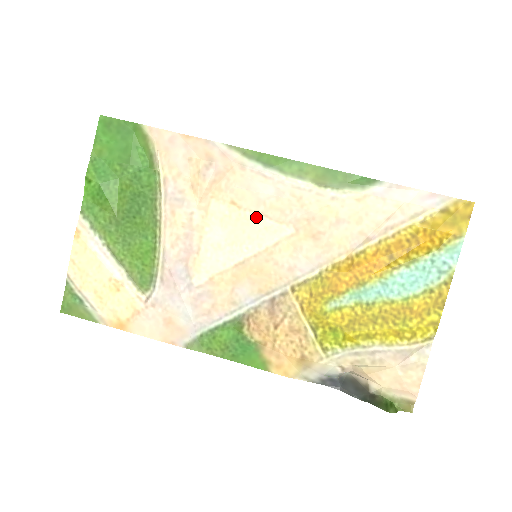
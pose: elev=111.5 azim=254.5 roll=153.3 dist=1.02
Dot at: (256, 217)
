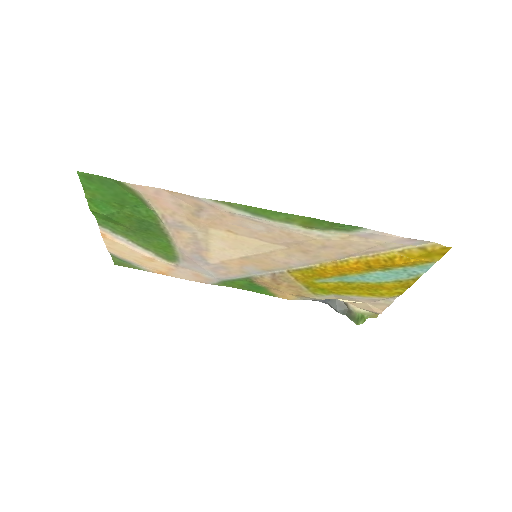
Dot at: (251, 239)
